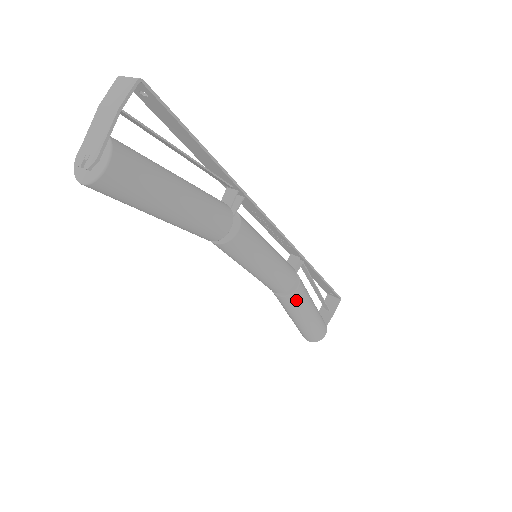
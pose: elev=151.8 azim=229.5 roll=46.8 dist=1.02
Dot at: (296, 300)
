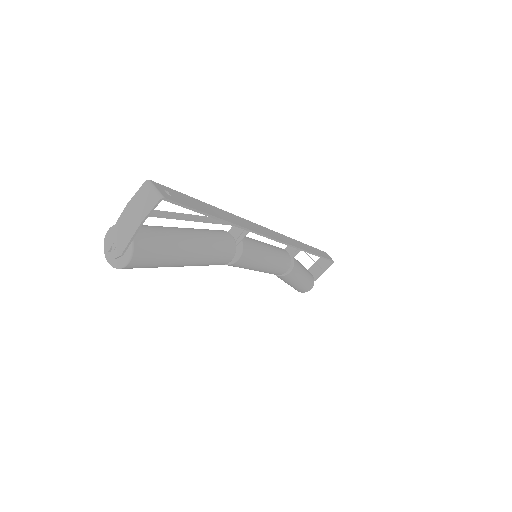
Dot at: (287, 278)
